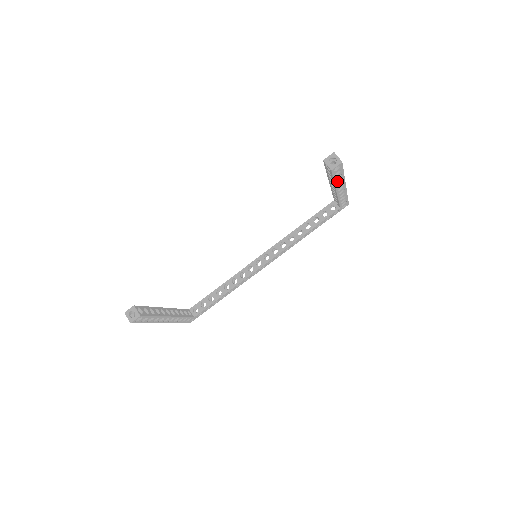
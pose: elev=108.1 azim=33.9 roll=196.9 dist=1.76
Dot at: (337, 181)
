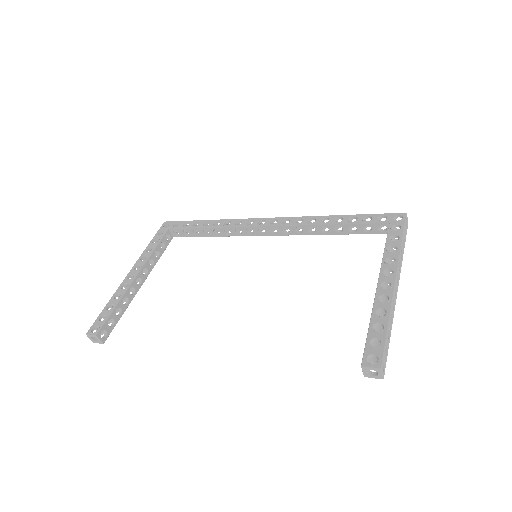
Dot at: (379, 327)
